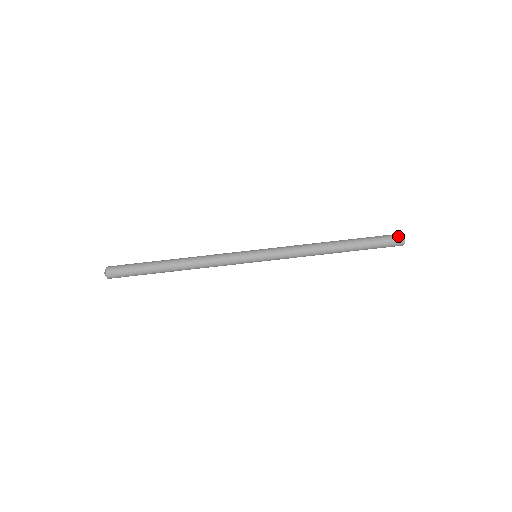
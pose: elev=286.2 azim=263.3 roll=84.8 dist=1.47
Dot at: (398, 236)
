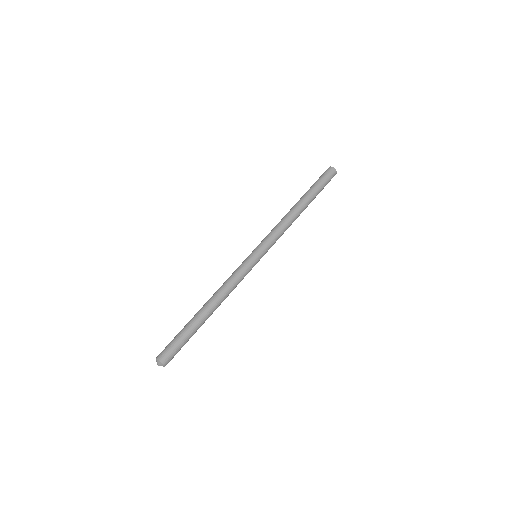
Dot at: (331, 171)
